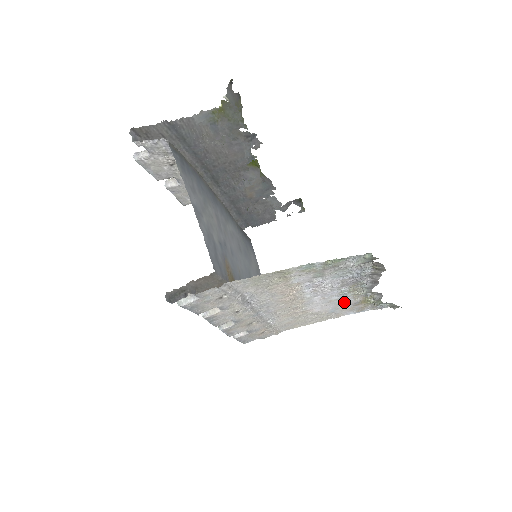
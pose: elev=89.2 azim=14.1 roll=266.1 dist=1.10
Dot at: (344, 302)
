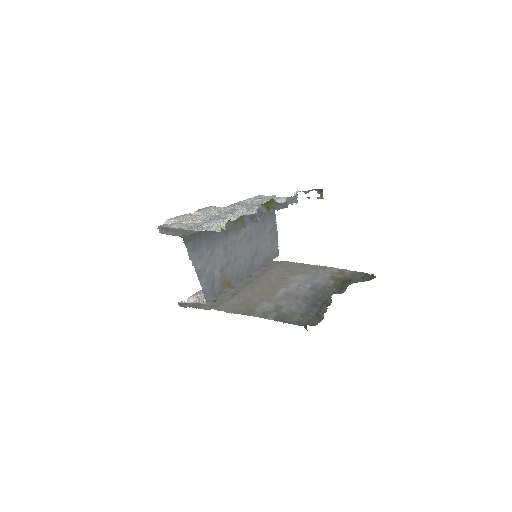
Dot at: (320, 280)
